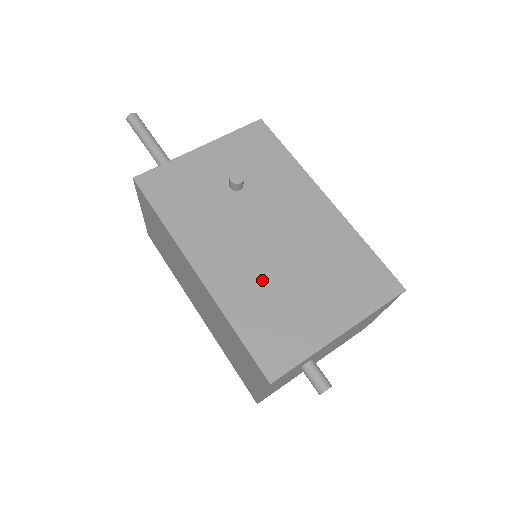
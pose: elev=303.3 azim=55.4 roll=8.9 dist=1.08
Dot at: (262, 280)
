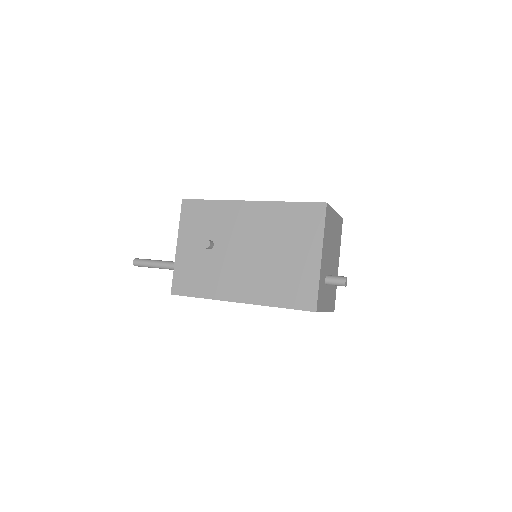
Dot at: (266, 274)
